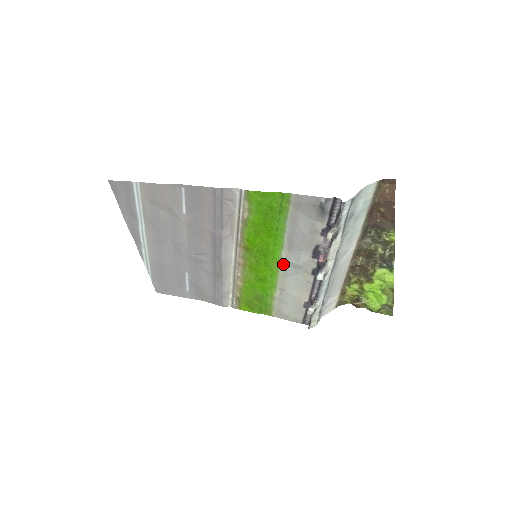
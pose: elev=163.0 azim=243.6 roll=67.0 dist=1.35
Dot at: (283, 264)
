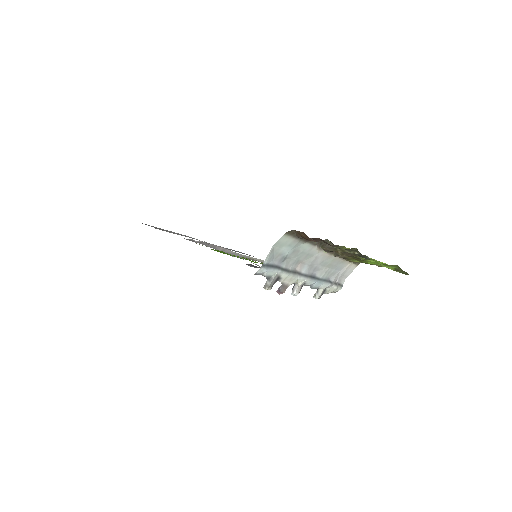
Dot at: occluded
